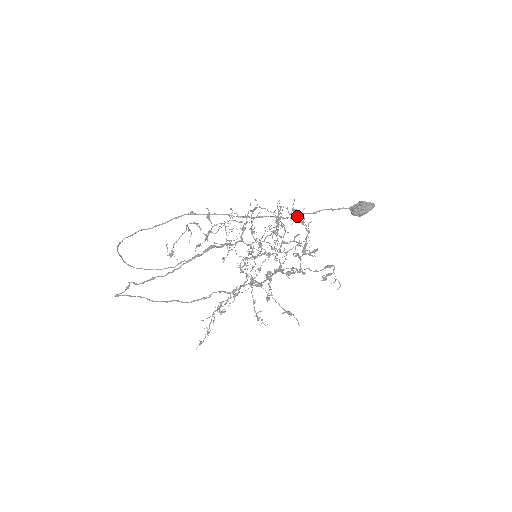
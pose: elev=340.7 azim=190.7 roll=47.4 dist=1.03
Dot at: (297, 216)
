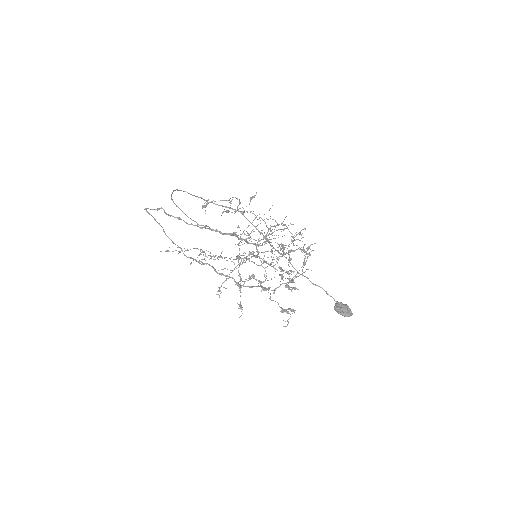
Dot at: (303, 275)
